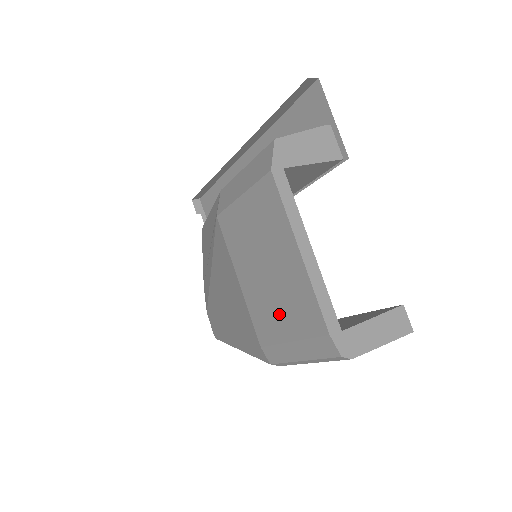
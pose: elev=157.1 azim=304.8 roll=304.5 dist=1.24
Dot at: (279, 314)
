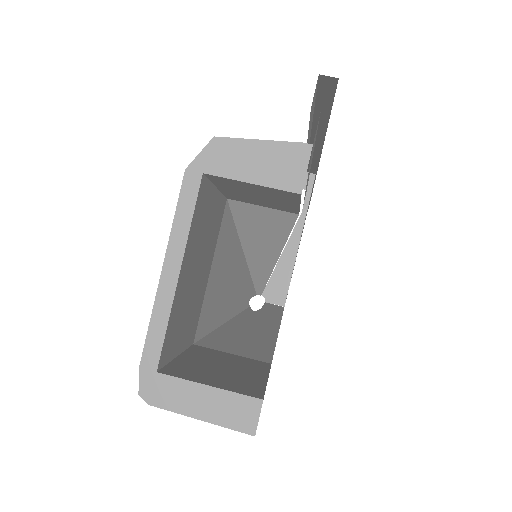
Dot at: occluded
